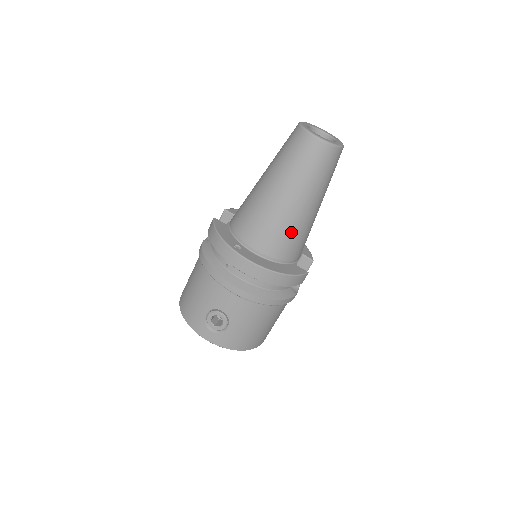
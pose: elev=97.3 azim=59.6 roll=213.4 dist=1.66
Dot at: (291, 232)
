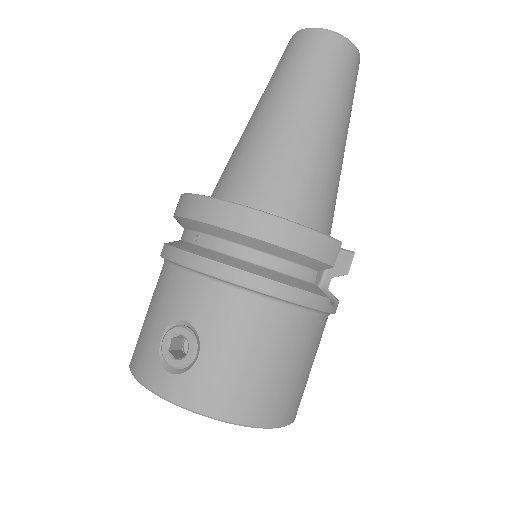
Dot at: (296, 165)
